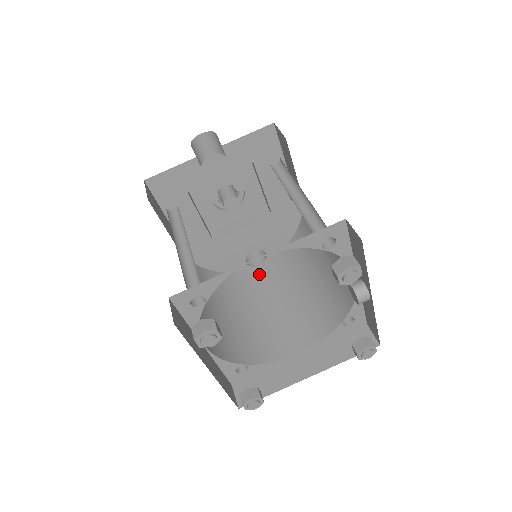
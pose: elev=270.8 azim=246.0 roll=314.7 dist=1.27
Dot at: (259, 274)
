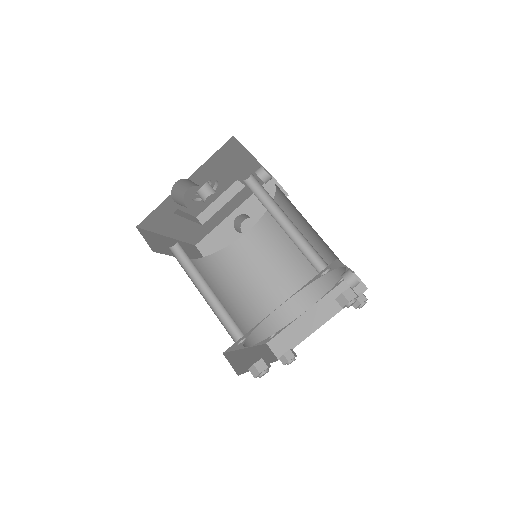
Dot at: (252, 241)
